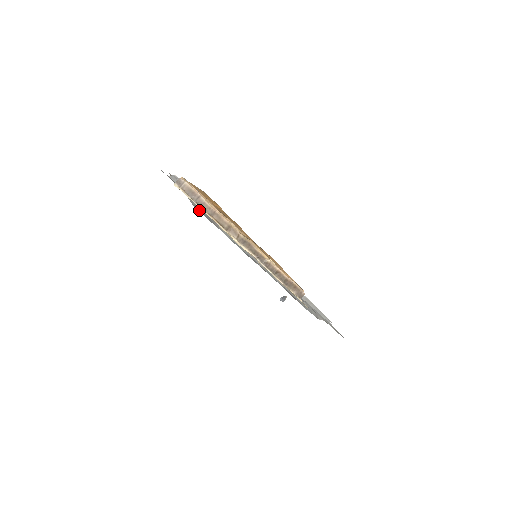
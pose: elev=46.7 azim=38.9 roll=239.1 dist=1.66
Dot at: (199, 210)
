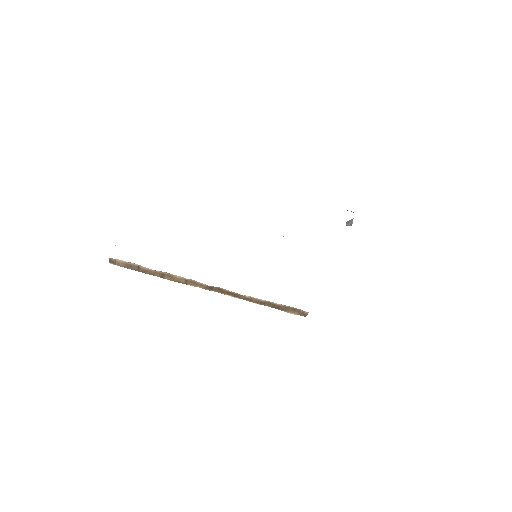
Dot at: occluded
